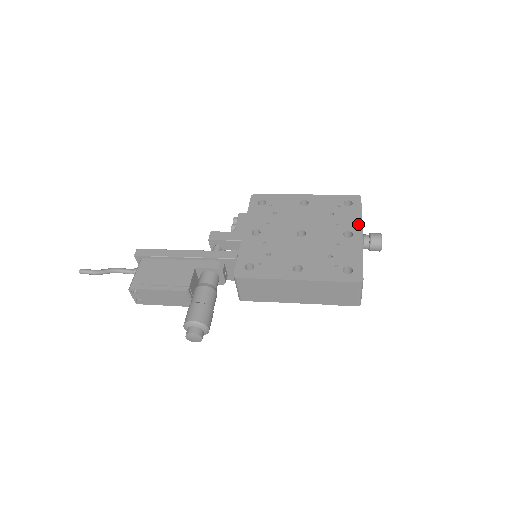
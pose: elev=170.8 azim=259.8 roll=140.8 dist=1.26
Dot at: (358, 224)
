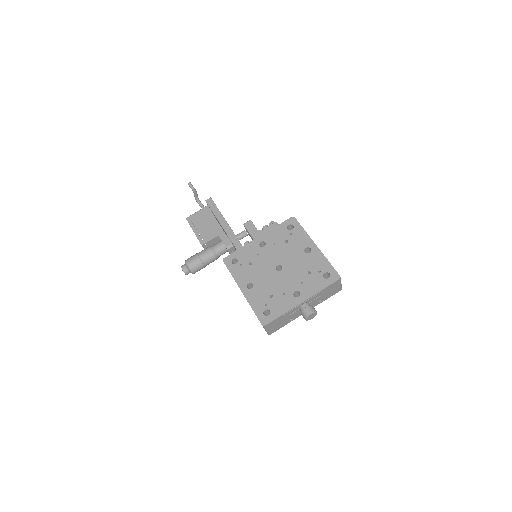
Dot at: (310, 294)
